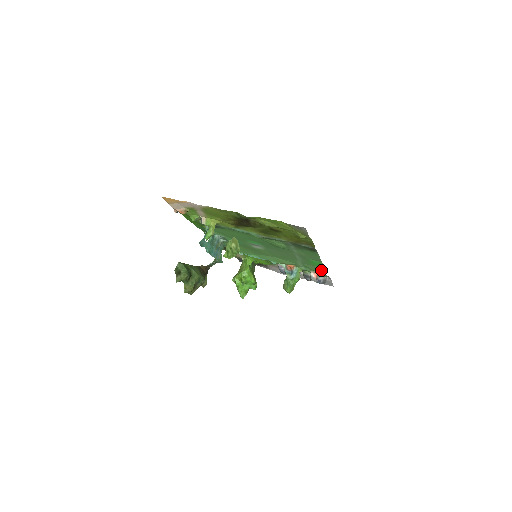
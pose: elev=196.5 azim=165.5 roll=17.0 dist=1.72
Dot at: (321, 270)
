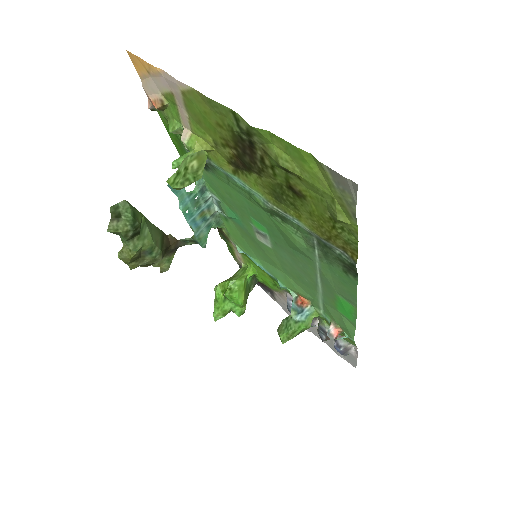
Dot at: (349, 326)
